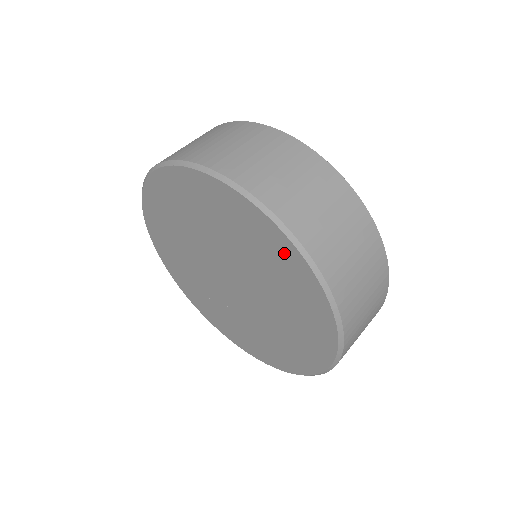
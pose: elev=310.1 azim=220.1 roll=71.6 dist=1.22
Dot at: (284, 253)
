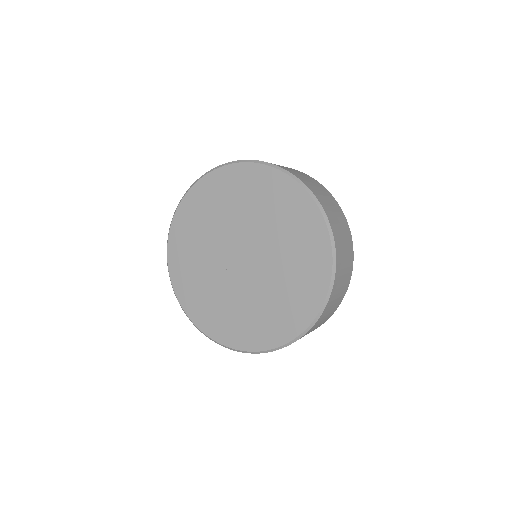
Dot at: (248, 176)
